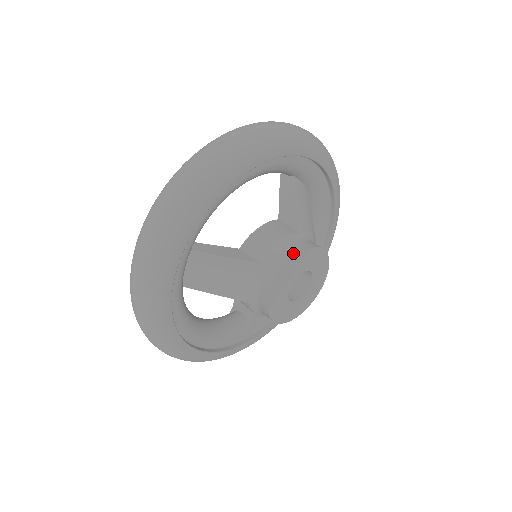
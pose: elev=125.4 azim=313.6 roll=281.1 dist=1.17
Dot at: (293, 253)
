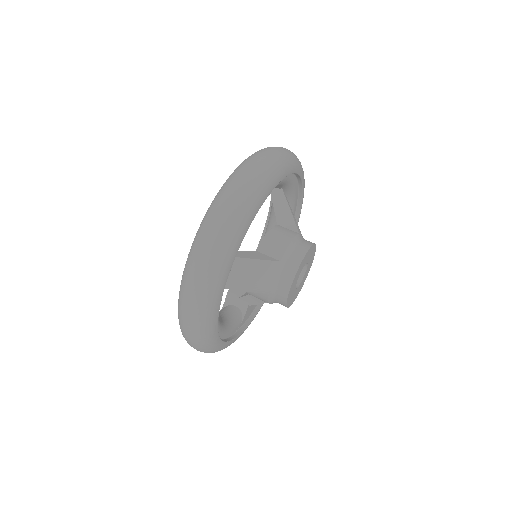
Dot at: (303, 250)
